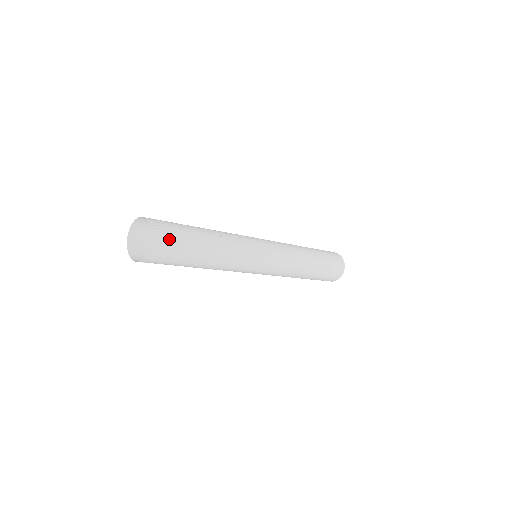
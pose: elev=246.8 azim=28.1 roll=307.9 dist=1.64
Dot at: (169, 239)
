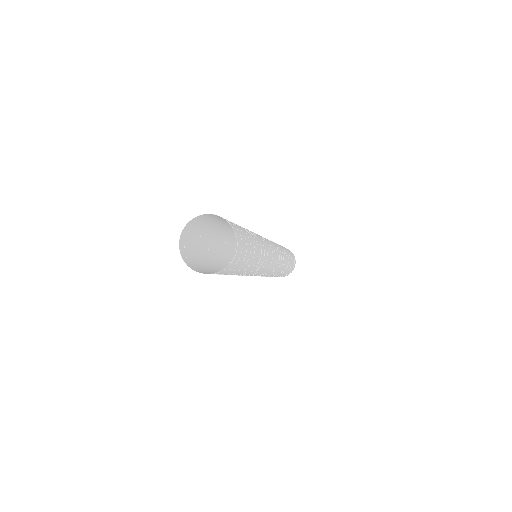
Dot at: (234, 266)
